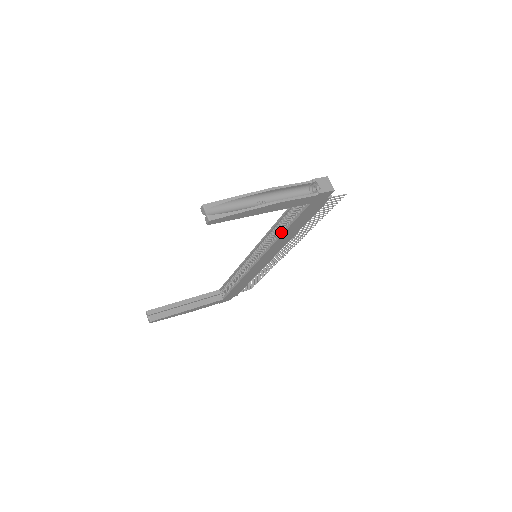
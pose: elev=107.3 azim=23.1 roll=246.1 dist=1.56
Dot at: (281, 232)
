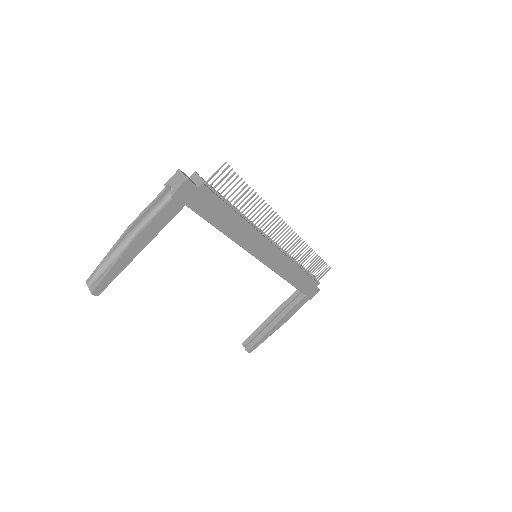
Dot at: (227, 232)
